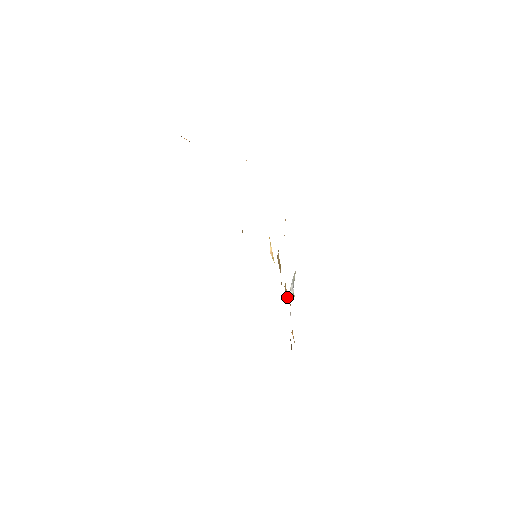
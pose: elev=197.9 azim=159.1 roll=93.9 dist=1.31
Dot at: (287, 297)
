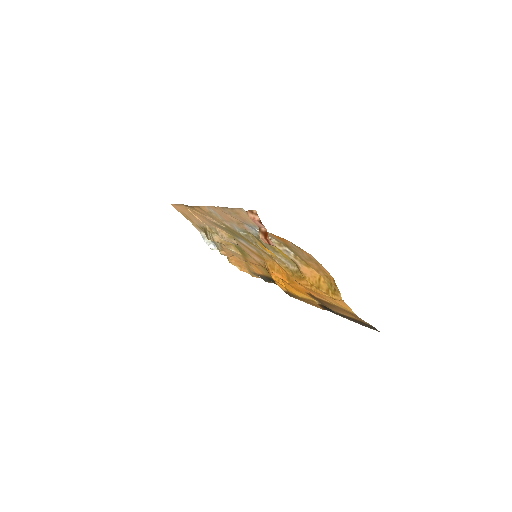
Dot at: occluded
